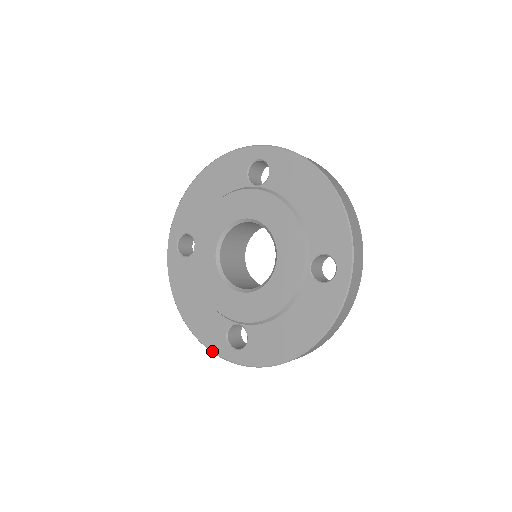
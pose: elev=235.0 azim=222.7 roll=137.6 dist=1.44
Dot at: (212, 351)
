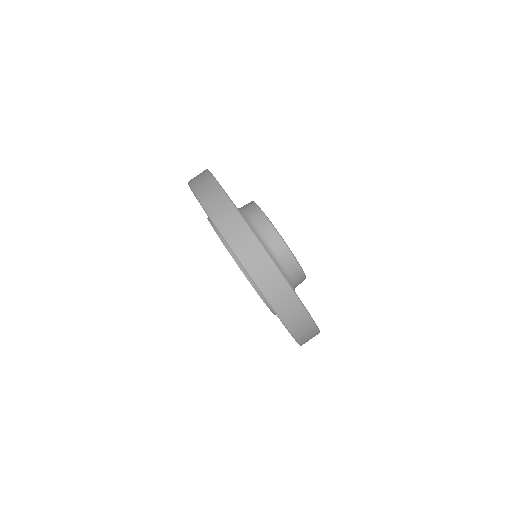
Dot at: occluded
